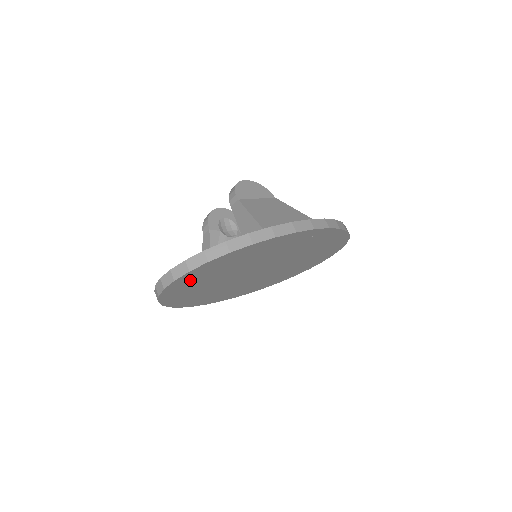
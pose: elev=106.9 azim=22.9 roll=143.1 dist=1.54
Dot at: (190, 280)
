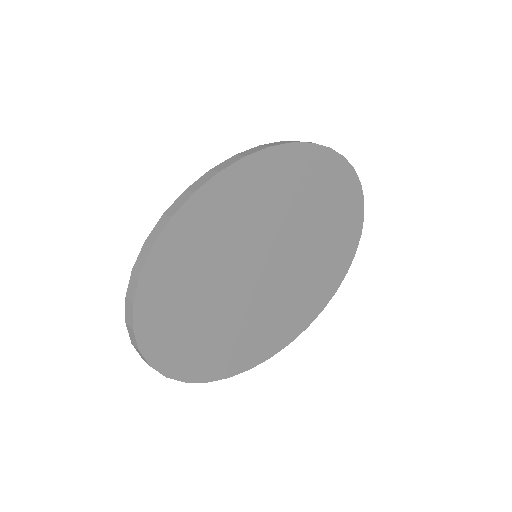
Dot at: (162, 320)
